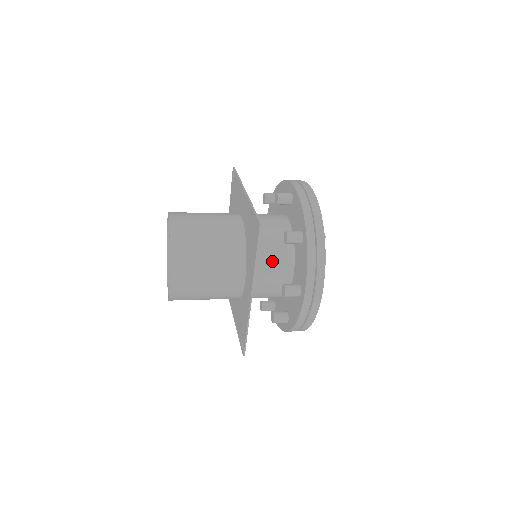
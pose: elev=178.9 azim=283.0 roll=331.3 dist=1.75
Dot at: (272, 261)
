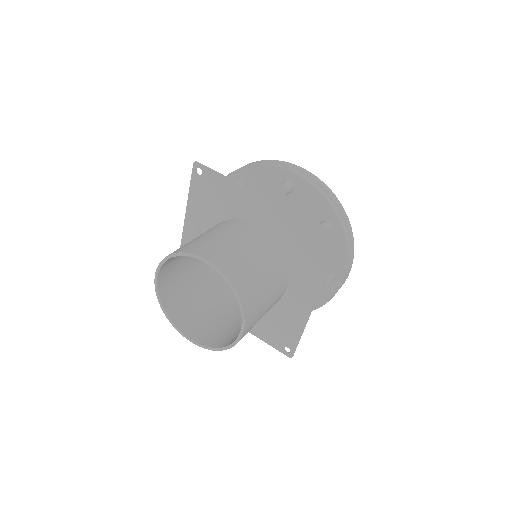
Dot at: occluded
